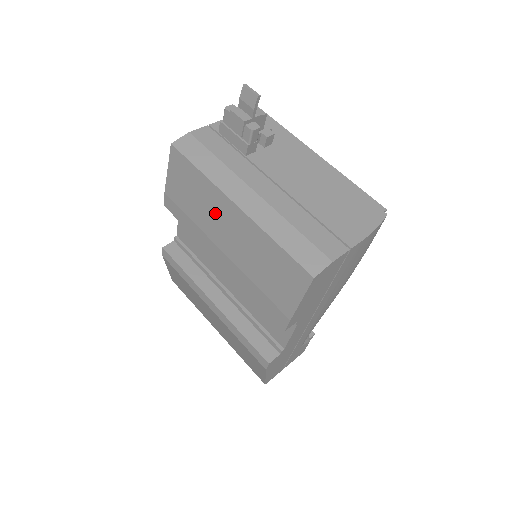
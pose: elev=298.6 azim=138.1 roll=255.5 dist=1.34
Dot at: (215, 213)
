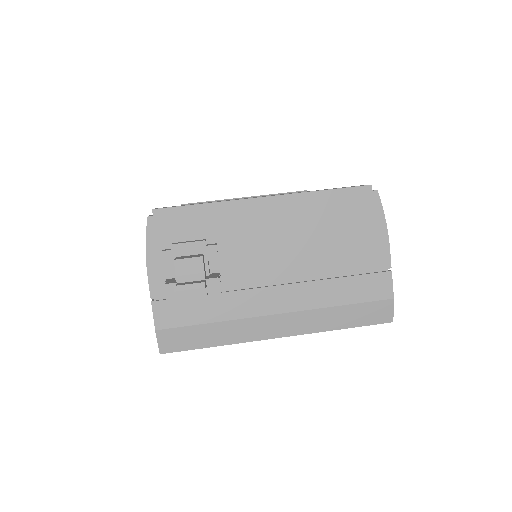
Dot at: occluded
